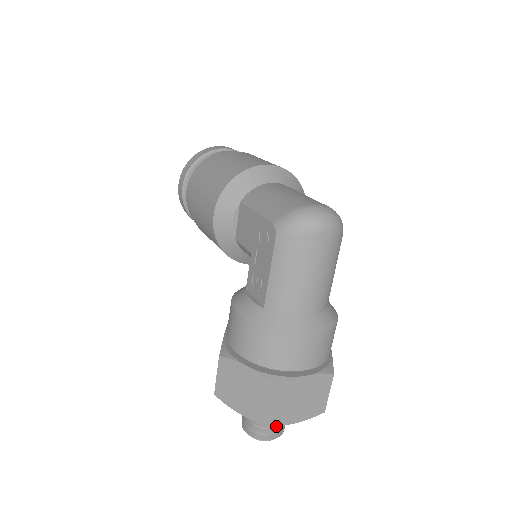
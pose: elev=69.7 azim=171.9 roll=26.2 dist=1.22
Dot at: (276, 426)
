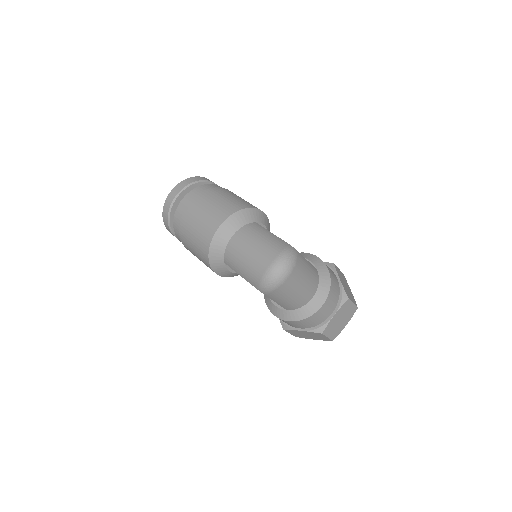
Dot at: occluded
